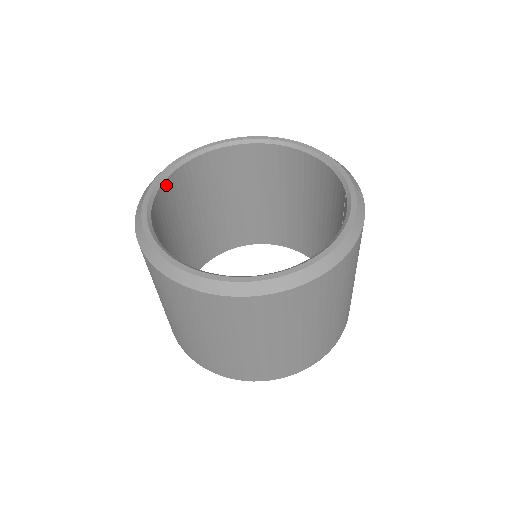
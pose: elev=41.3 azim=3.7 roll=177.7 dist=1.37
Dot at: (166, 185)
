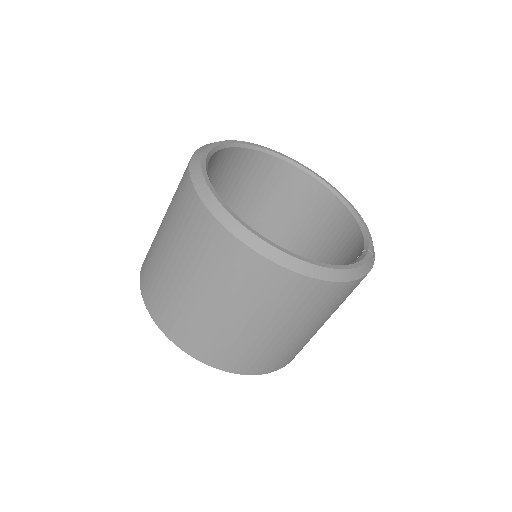
Dot at: (234, 152)
